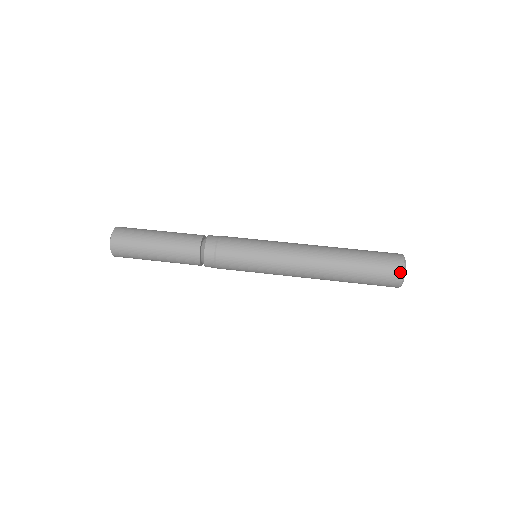
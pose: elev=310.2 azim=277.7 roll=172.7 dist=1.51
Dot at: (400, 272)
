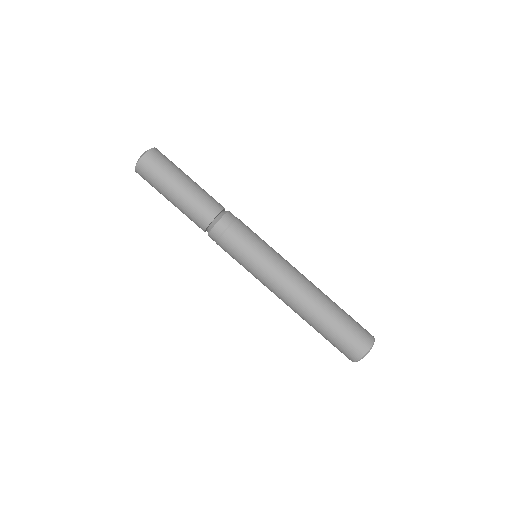
Dot at: (361, 354)
